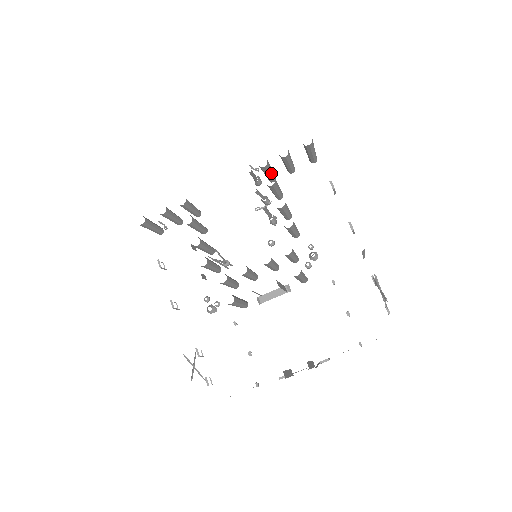
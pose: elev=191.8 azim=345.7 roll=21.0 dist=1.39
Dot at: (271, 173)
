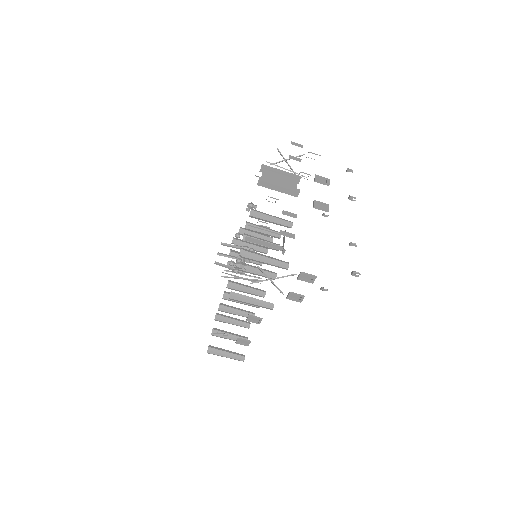
Dot at: occluded
